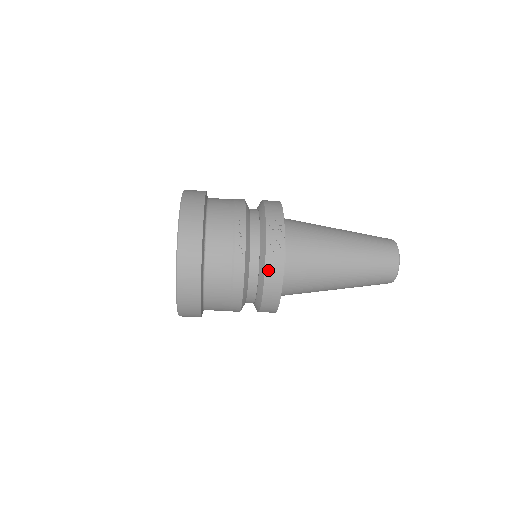
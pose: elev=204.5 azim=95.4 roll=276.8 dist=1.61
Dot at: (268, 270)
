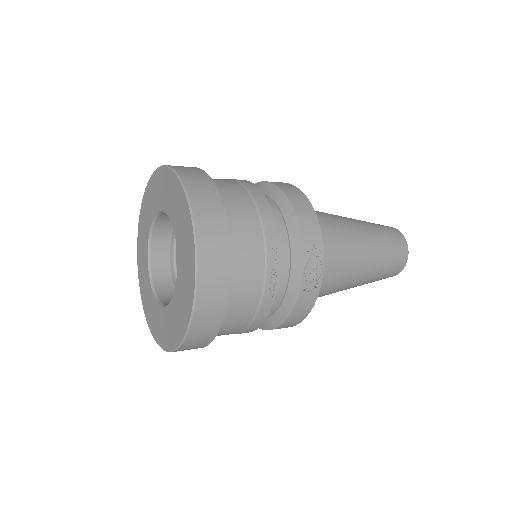
Dot at: (296, 309)
